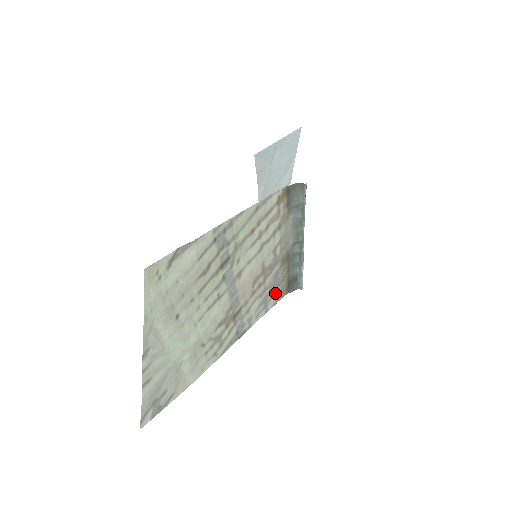
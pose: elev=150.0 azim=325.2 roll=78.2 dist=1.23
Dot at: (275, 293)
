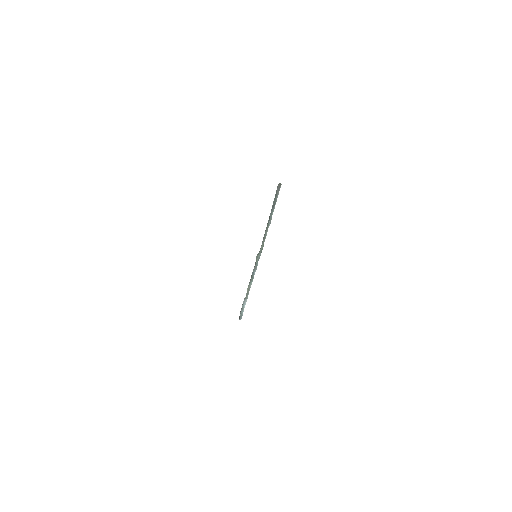
Dot at: occluded
